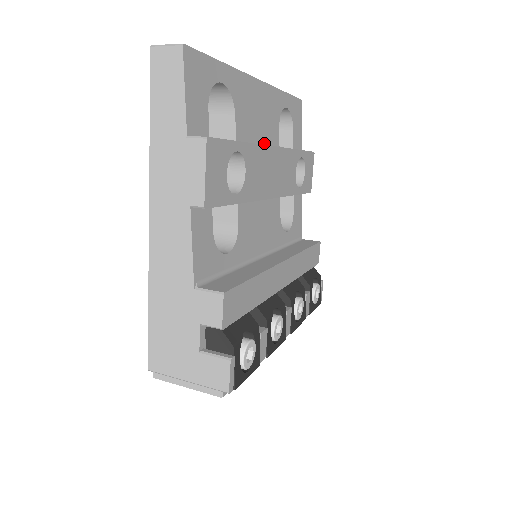
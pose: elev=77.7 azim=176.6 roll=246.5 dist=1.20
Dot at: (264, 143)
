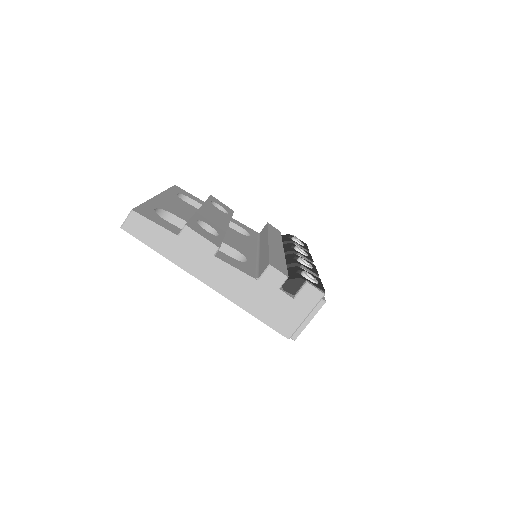
Dot at: (193, 214)
